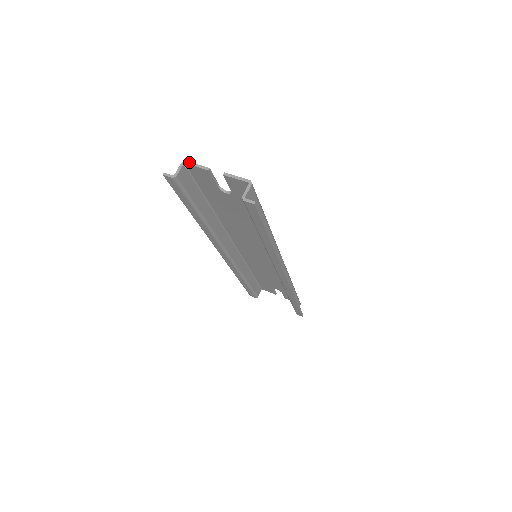
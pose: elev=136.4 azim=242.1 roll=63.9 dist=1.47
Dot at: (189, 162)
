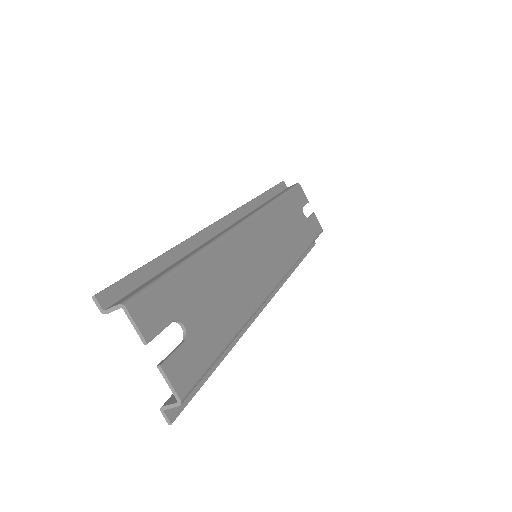
Dot at: (128, 313)
